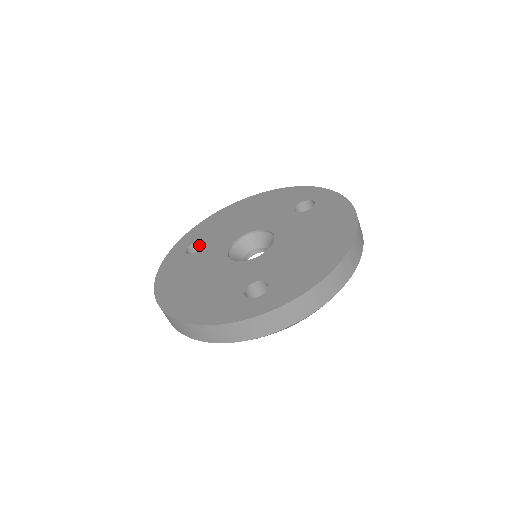
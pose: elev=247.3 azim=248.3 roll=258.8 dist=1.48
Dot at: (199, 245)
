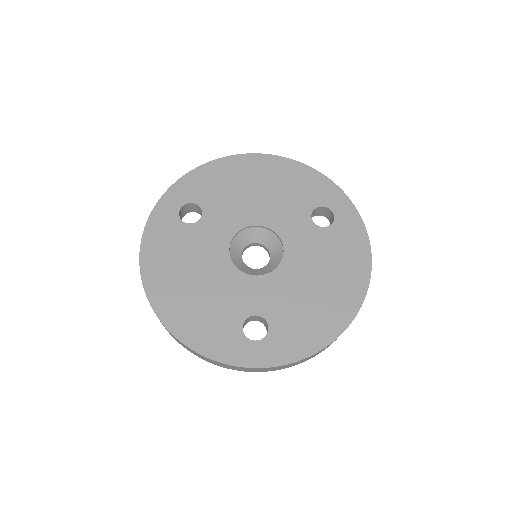
Dot at: (194, 206)
